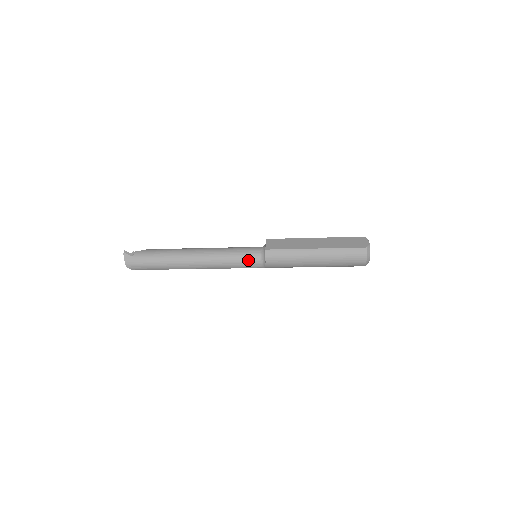
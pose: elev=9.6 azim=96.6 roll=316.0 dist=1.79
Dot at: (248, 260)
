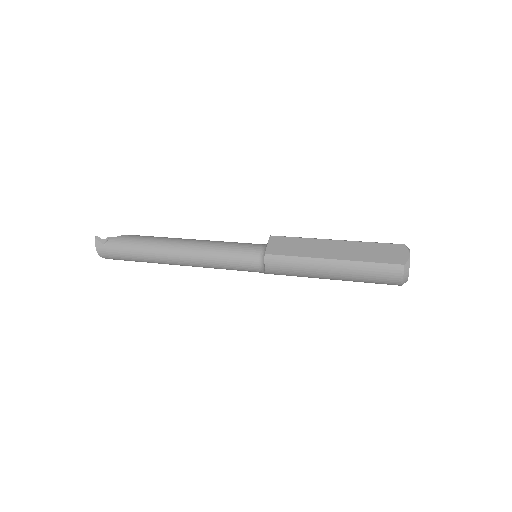
Dot at: (244, 263)
